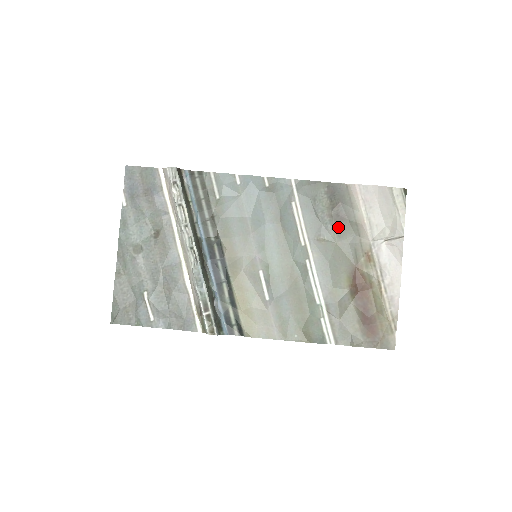
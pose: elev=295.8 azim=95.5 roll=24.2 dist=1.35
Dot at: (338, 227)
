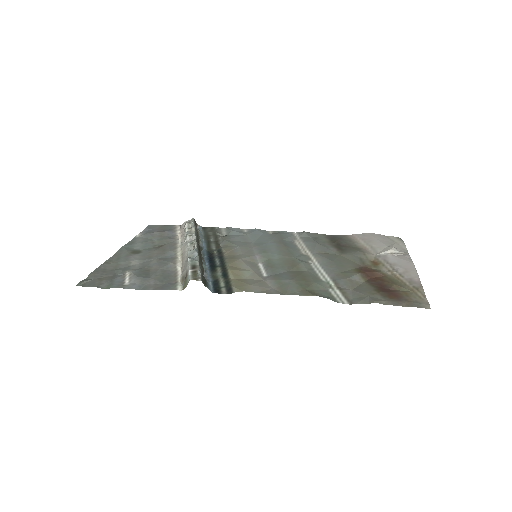
Dot at: (340, 249)
